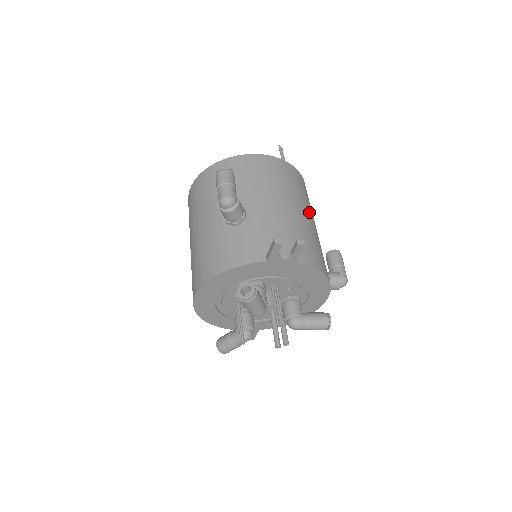
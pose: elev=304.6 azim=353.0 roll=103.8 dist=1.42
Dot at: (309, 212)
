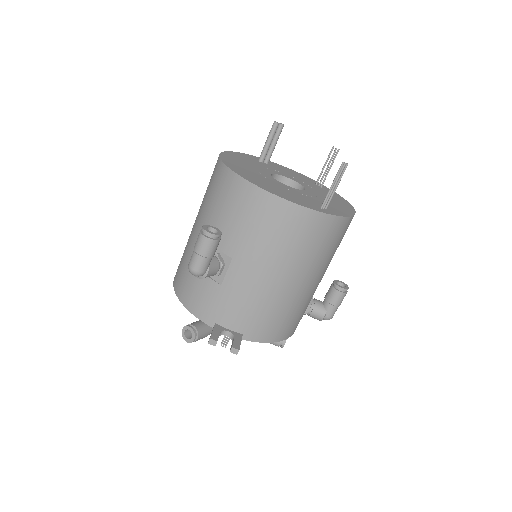
Dot at: (311, 274)
